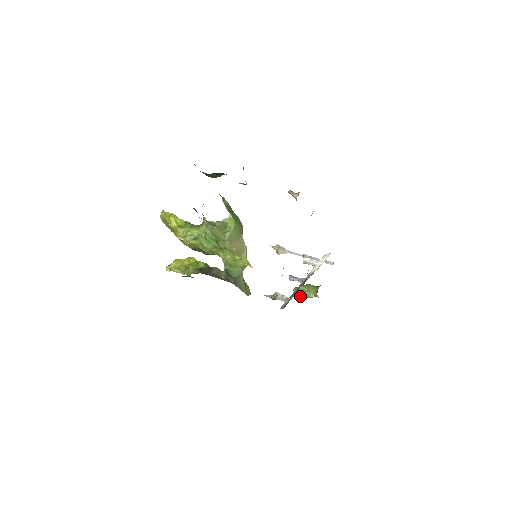
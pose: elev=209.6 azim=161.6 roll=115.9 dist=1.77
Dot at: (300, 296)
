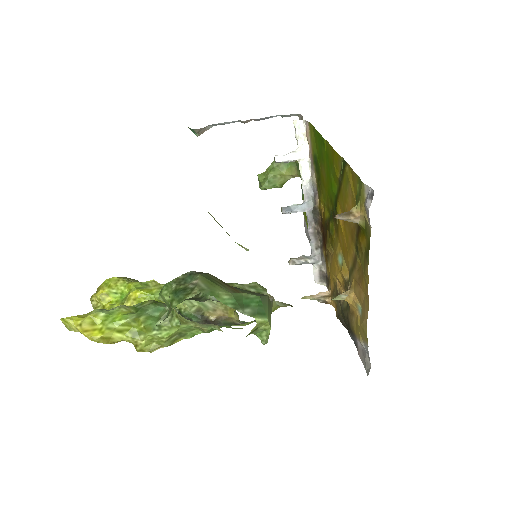
Dot at: occluded
